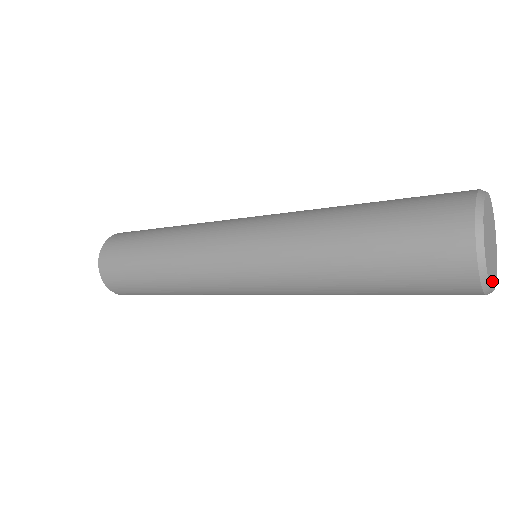
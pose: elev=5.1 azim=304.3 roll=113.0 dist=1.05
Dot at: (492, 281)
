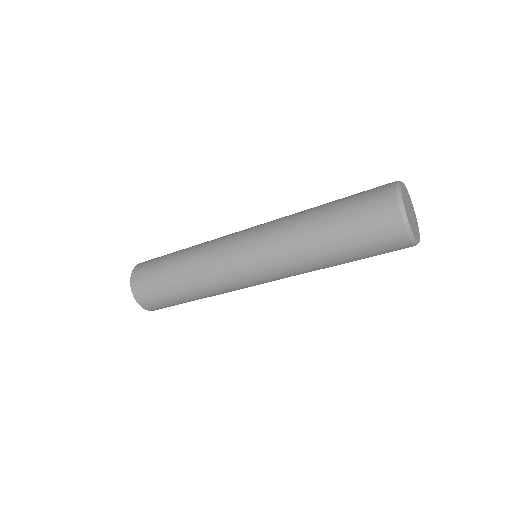
Dot at: (410, 223)
